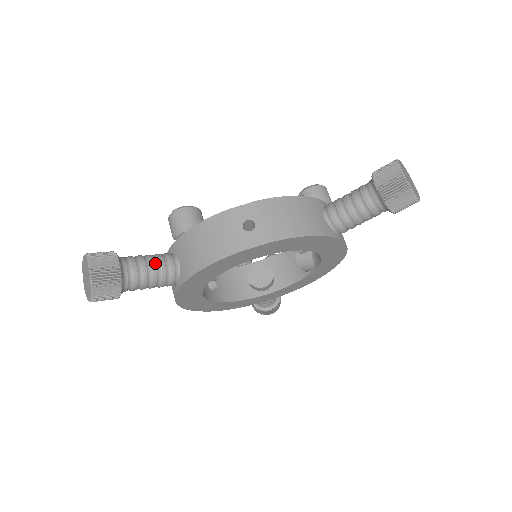
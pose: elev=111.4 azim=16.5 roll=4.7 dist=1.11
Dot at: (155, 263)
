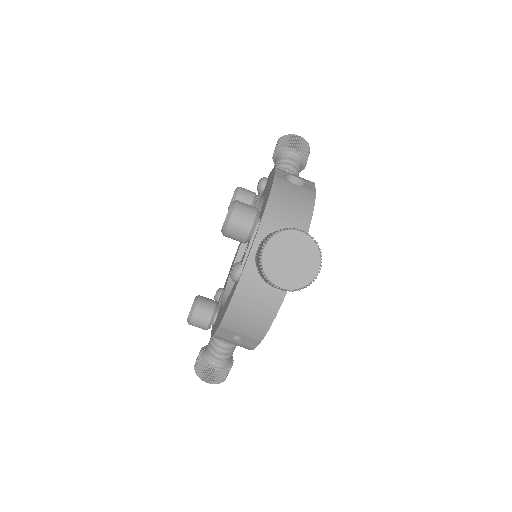
Dot at: (223, 346)
